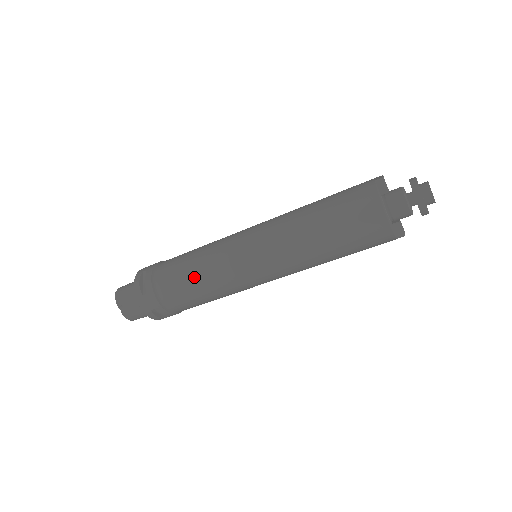
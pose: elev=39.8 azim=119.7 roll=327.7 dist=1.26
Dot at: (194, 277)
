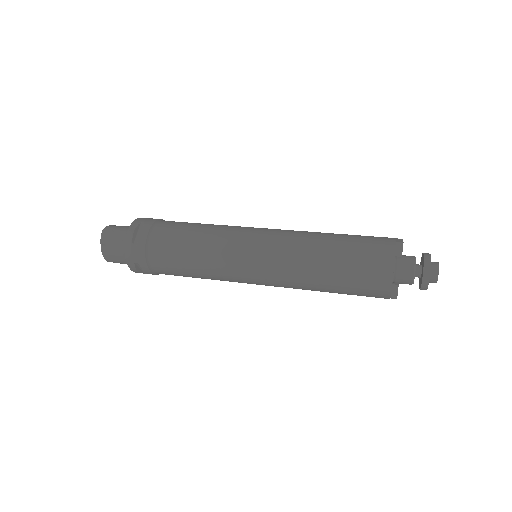
Dot at: (192, 251)
